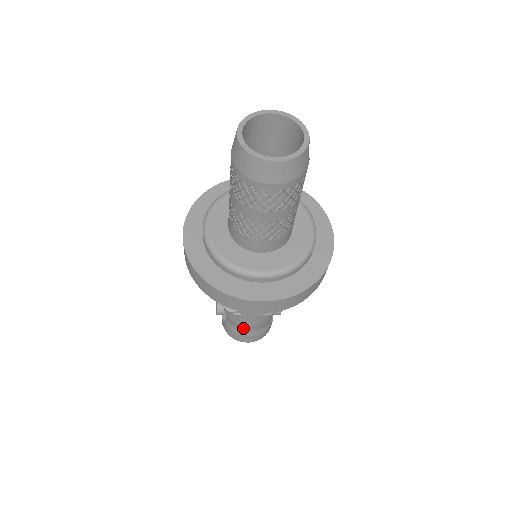
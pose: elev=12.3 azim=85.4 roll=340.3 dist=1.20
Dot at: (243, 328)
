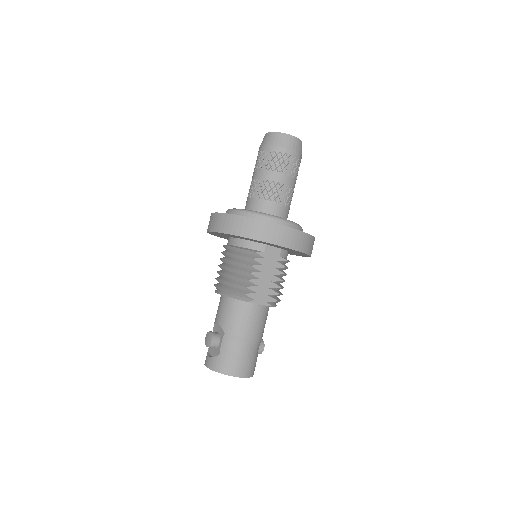
Dot at: (242, 344)
